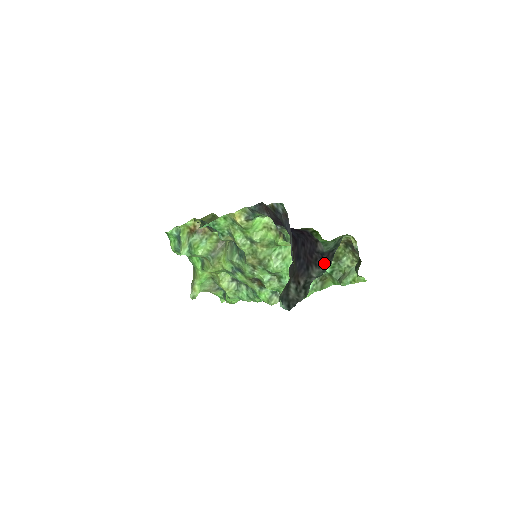
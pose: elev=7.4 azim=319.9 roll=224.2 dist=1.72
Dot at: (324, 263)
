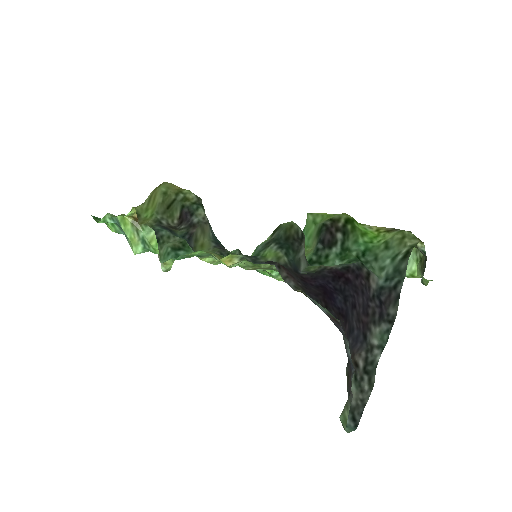
Dot at: (385, 312)
